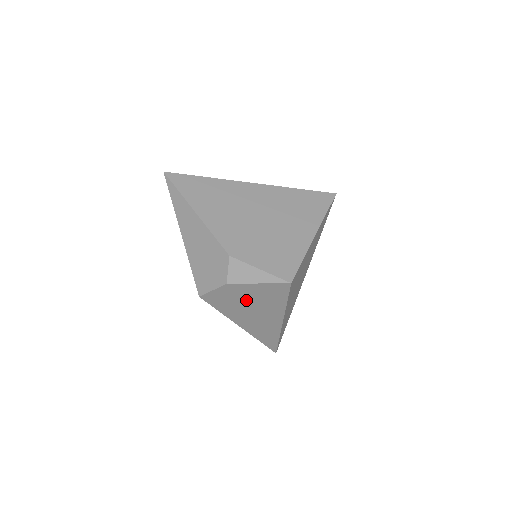
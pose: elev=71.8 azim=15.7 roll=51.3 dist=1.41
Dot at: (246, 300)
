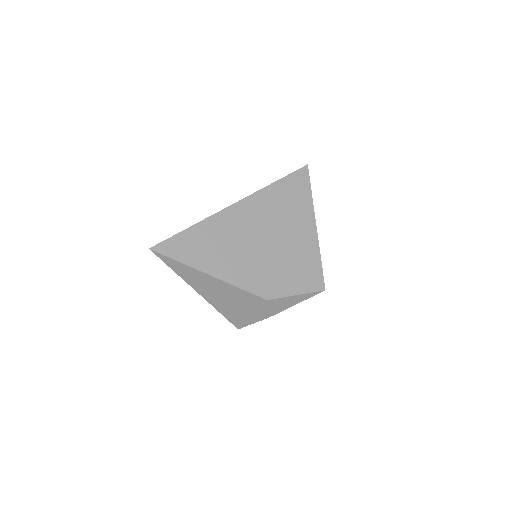
Dot at: occluded
